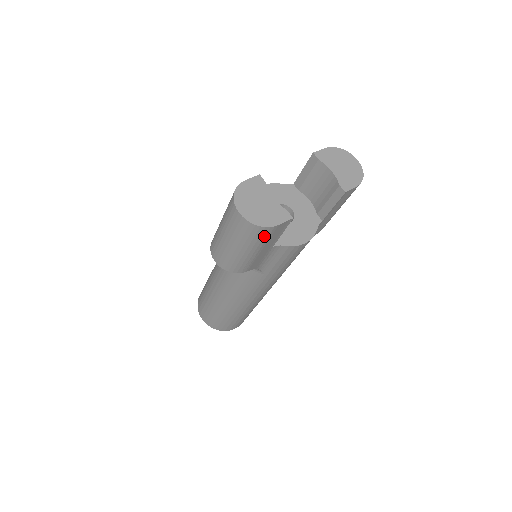
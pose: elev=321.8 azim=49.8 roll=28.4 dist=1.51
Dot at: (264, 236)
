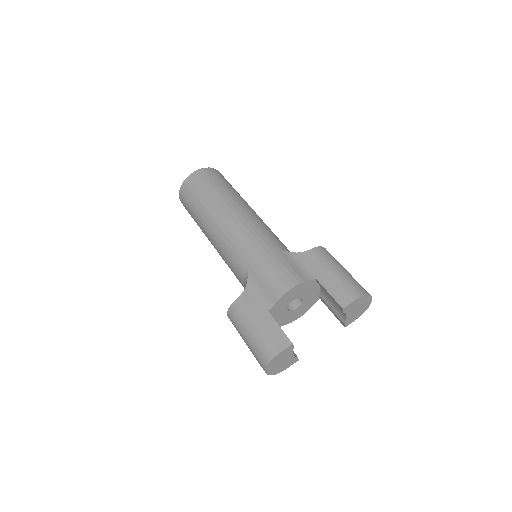
Dot at: occluded
